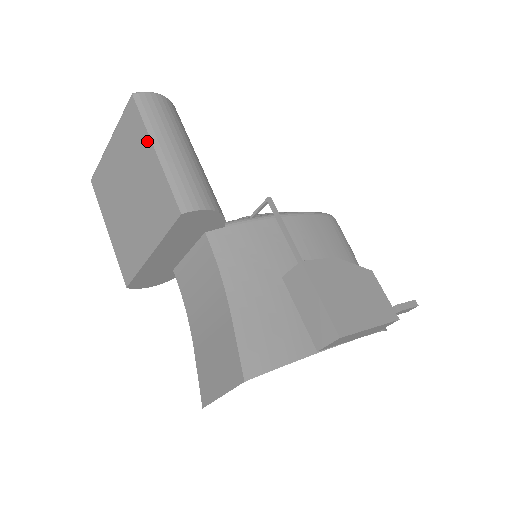
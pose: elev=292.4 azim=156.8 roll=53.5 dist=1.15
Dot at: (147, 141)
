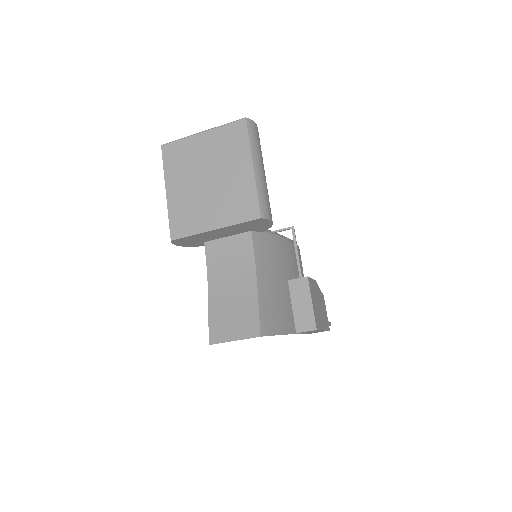
Dot at: (248, 156)
